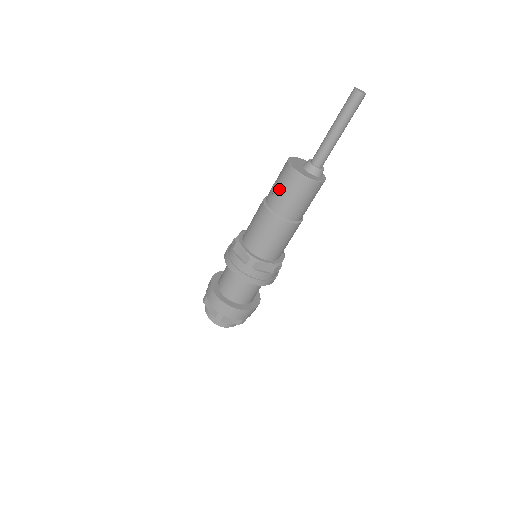
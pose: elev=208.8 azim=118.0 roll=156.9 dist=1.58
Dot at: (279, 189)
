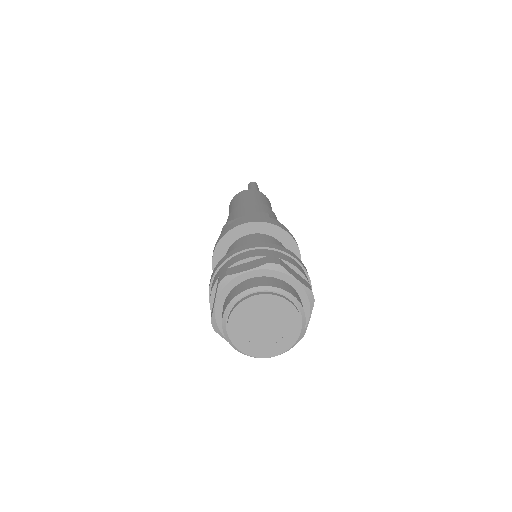
Dot at: occluded
